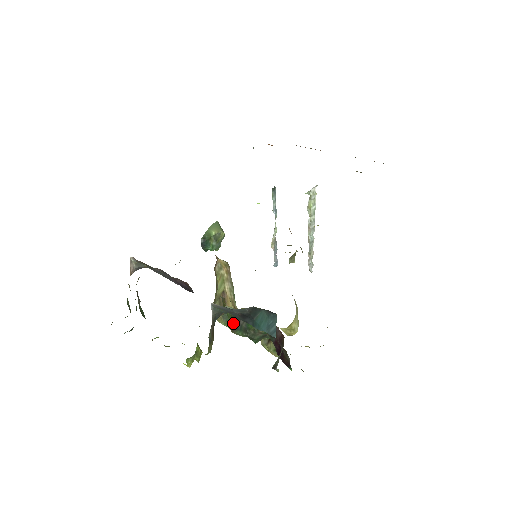
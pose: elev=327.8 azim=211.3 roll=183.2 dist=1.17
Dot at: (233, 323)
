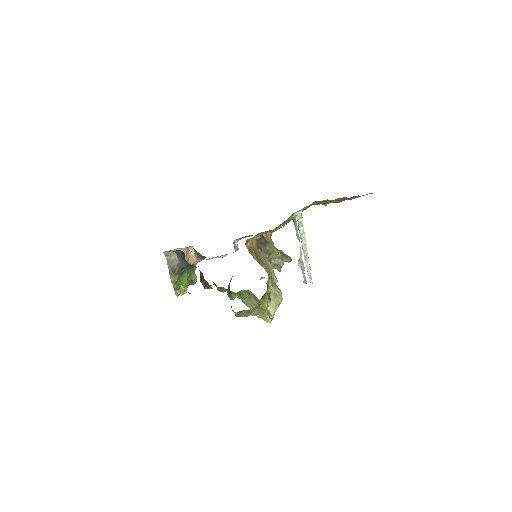
Dot at: occluded
